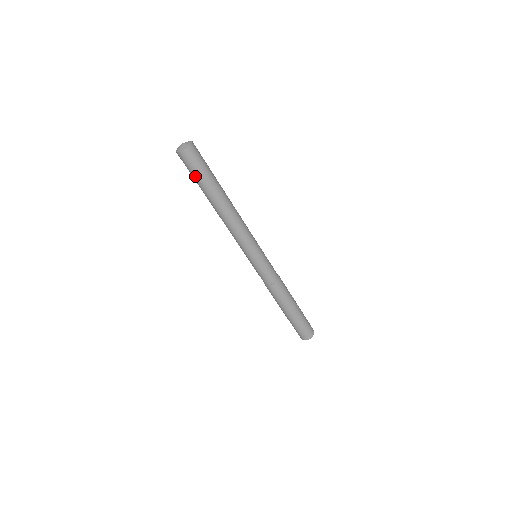
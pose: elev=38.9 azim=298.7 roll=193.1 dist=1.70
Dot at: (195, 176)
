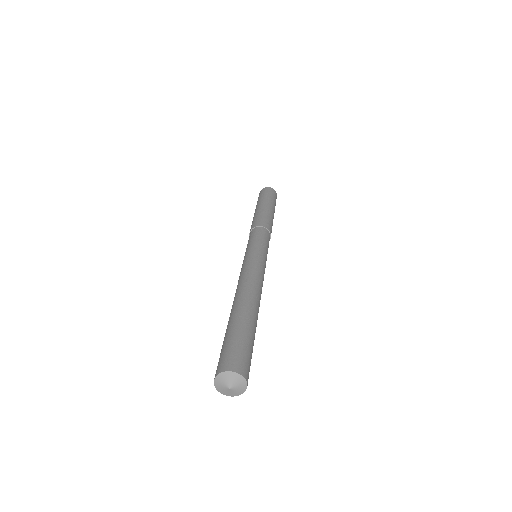
Dot at: occluded
